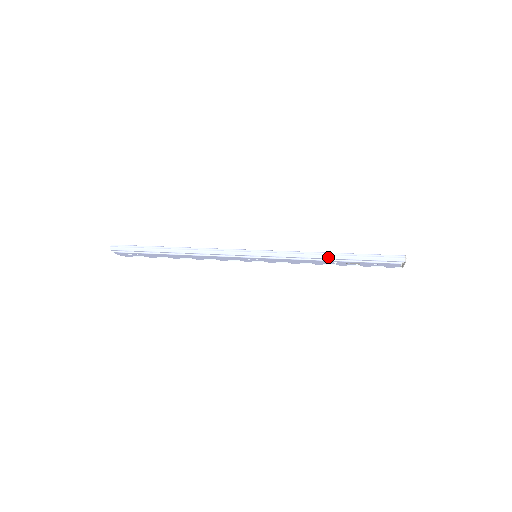
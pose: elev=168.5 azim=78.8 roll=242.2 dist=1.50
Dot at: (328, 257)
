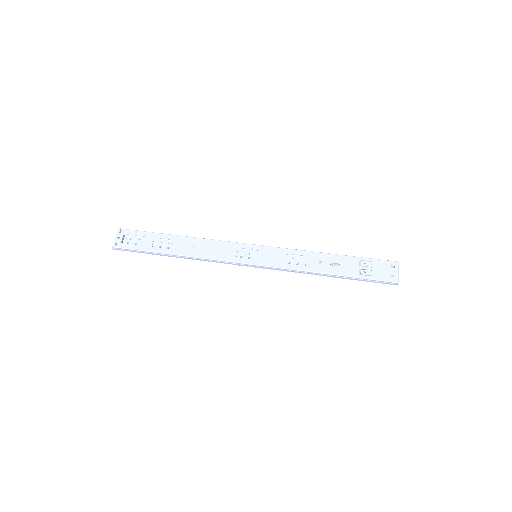
Dot at: occluded
